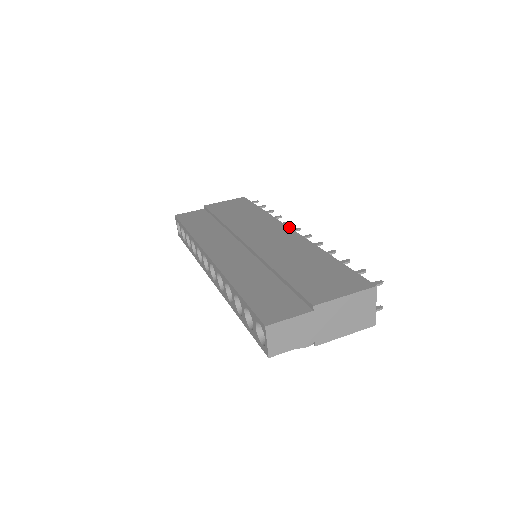
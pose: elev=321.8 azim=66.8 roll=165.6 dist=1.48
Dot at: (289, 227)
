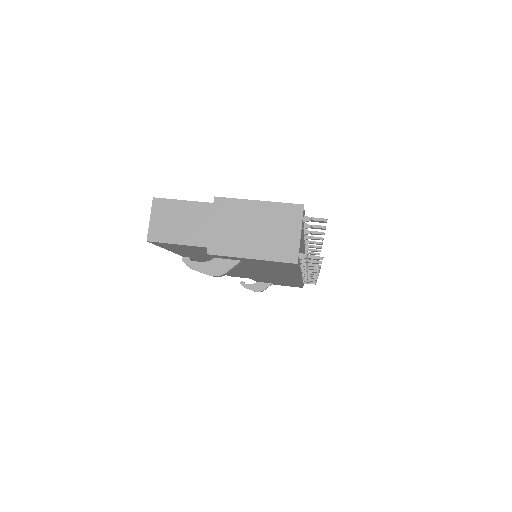
Dot at: occluded
